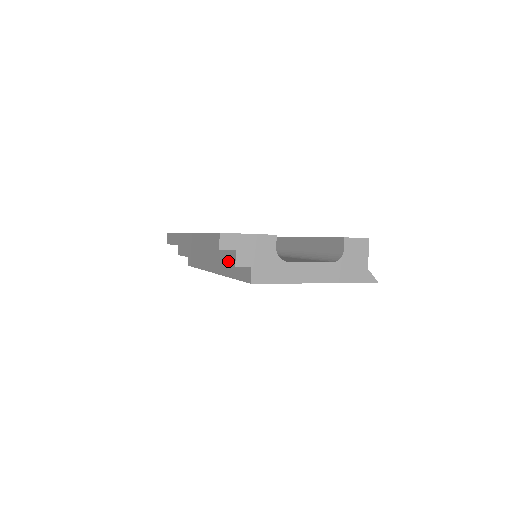
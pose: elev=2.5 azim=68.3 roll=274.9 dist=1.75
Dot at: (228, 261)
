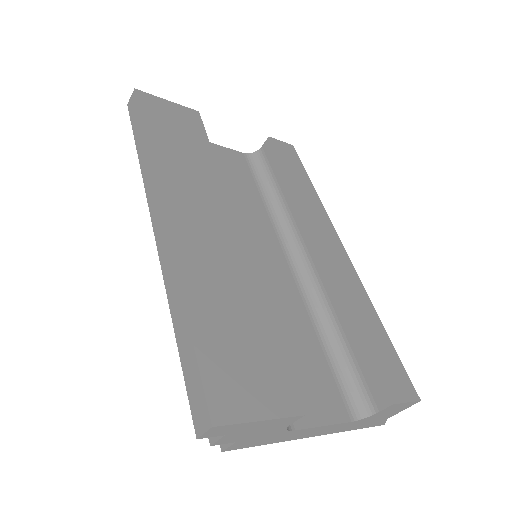
Dot at: occluded
